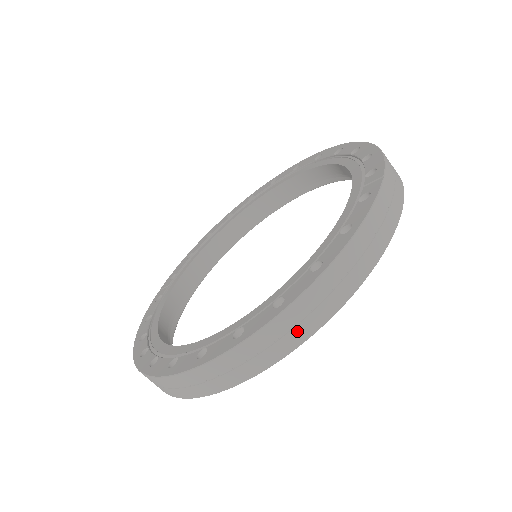
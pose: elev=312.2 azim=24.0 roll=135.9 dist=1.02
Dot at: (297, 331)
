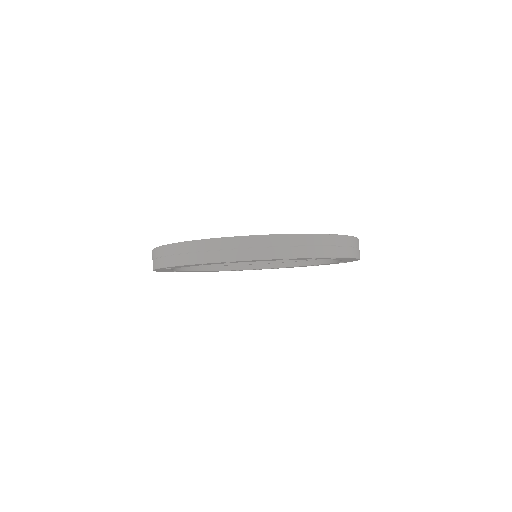
Dot at: (220, 253)
